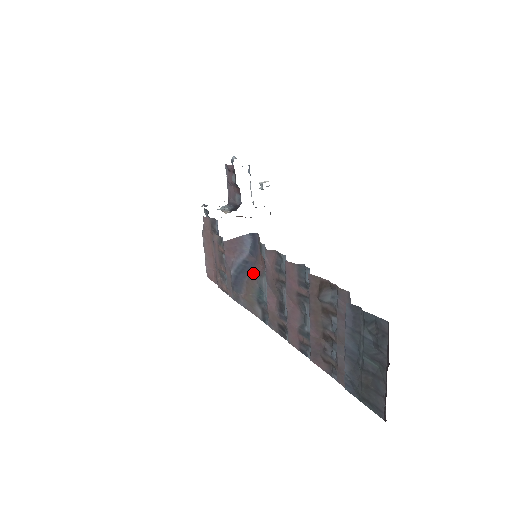
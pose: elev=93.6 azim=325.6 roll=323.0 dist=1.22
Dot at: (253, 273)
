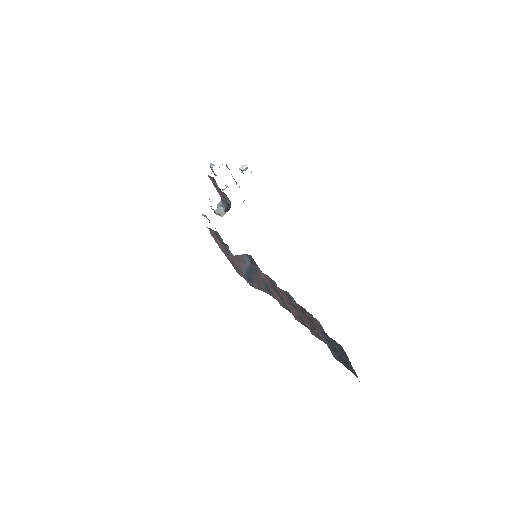
Dot at: (258, 275)
